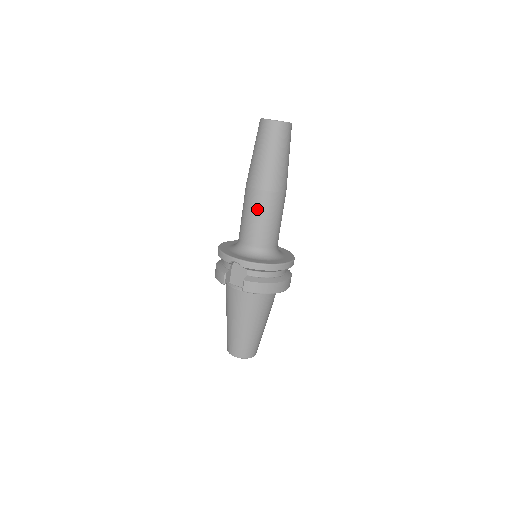
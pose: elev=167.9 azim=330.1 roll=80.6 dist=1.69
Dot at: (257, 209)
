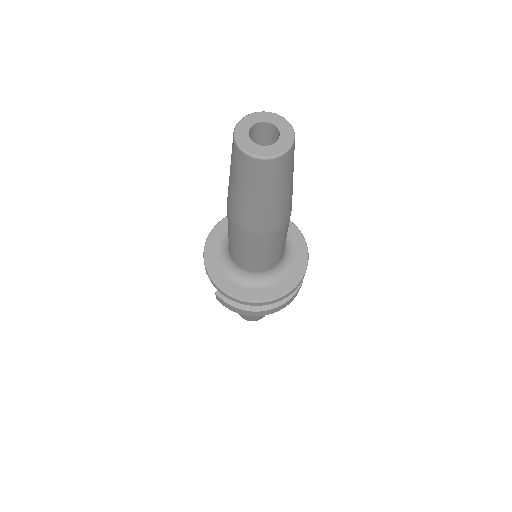
Dot at: (232, 235)
